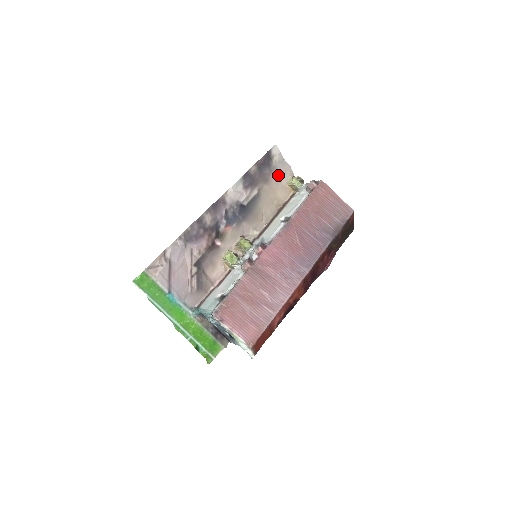
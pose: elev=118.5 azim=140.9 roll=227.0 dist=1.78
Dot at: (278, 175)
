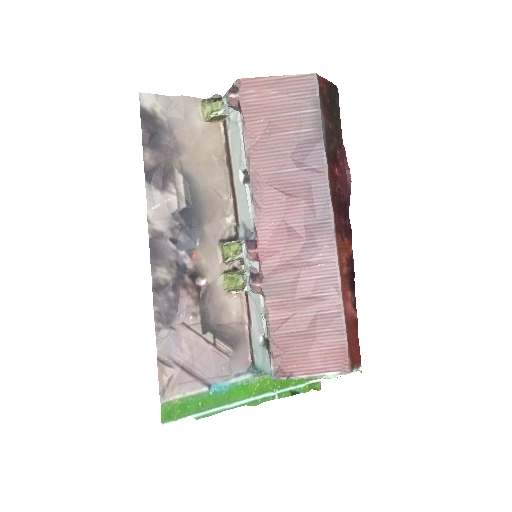
Dot at: (183, 125)
